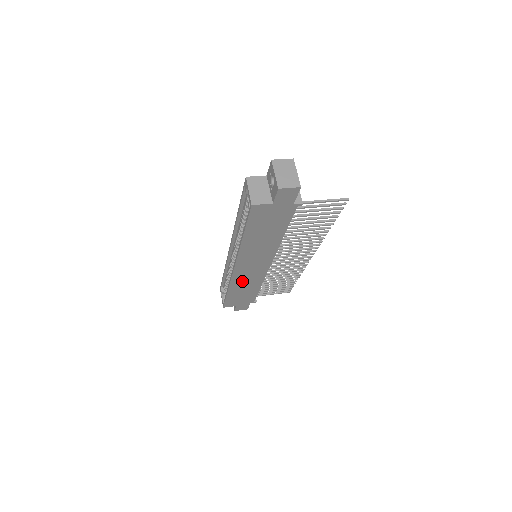
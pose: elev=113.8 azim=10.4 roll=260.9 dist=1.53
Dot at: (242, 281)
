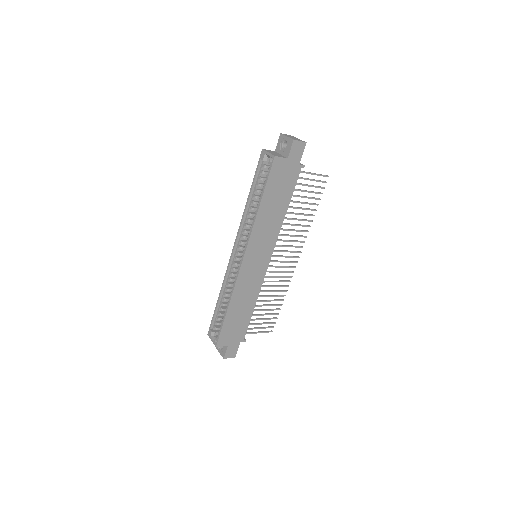
Dot at: (243, 289)
